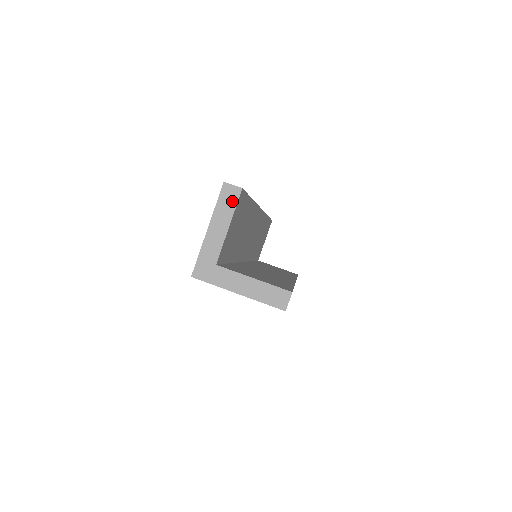
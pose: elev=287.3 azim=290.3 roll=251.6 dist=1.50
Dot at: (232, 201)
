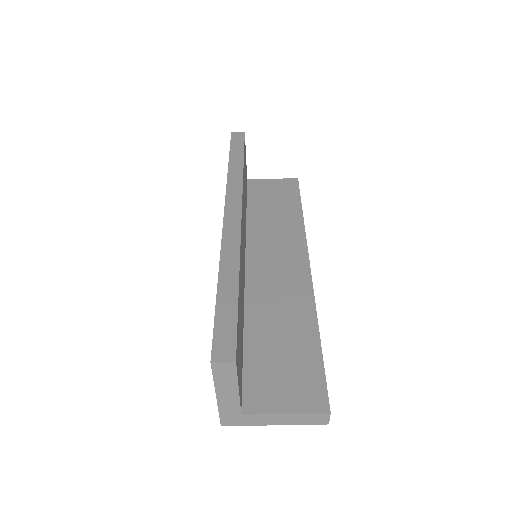
Dot at: (230, 373)
